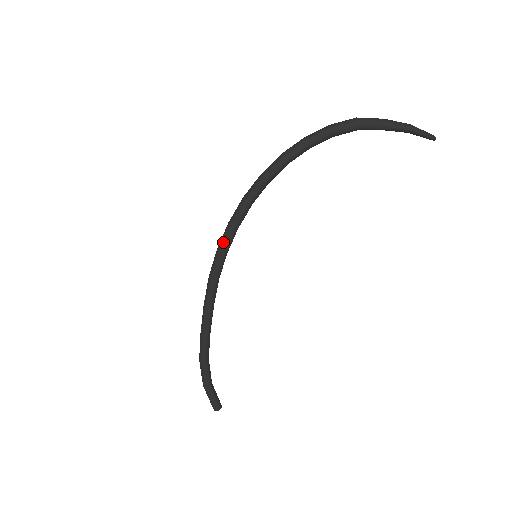
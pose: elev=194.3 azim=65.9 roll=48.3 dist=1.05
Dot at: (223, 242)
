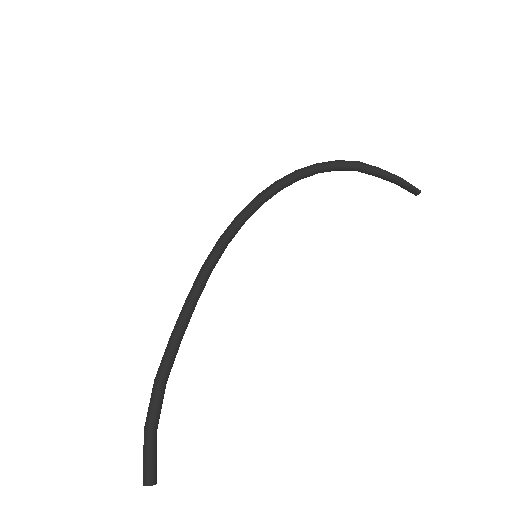
Dot at: (228, 228)
